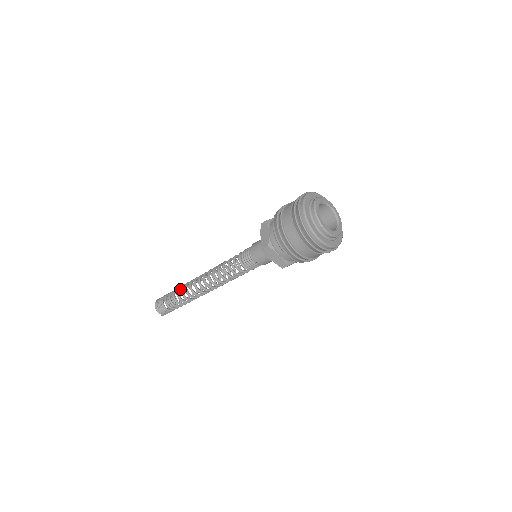
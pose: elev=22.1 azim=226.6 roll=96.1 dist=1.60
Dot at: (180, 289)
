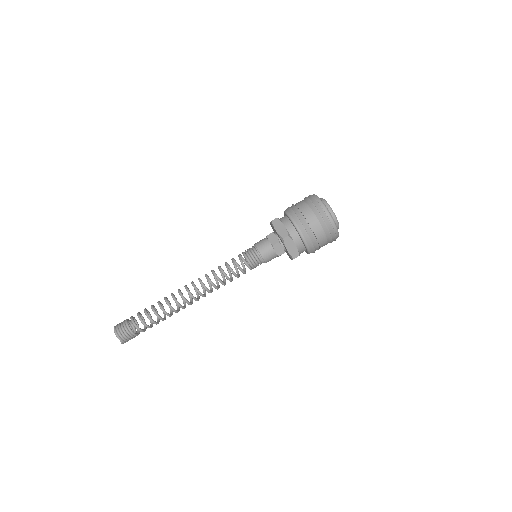
Dot at: (158, 304)
